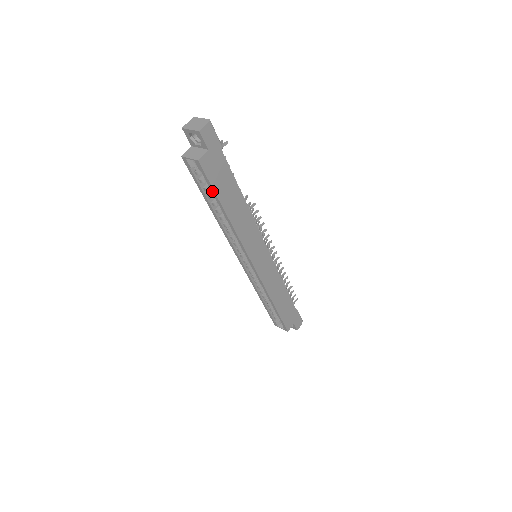
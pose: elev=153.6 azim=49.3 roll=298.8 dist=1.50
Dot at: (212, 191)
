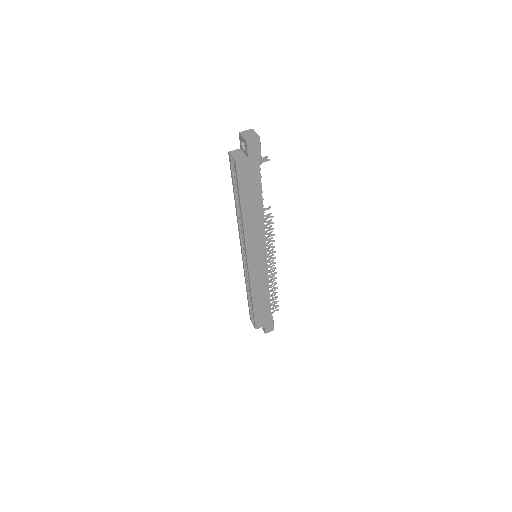
Dot at: (238, 189)
